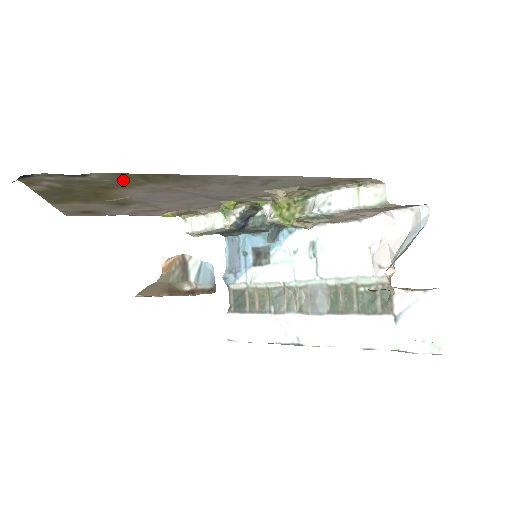
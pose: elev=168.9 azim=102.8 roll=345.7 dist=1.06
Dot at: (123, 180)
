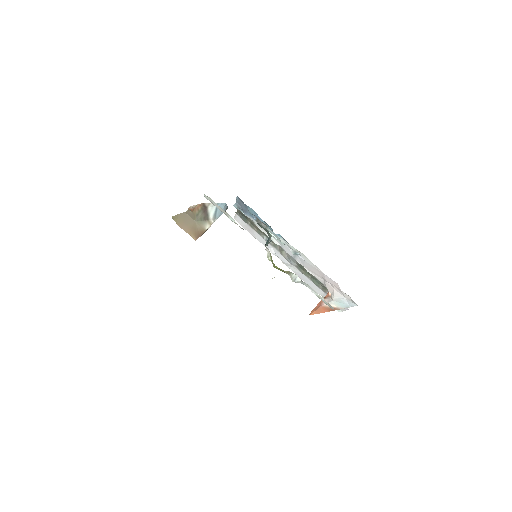
Dot at: occluded
